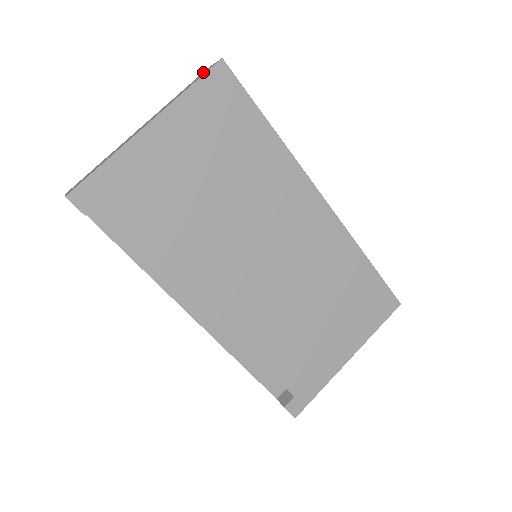
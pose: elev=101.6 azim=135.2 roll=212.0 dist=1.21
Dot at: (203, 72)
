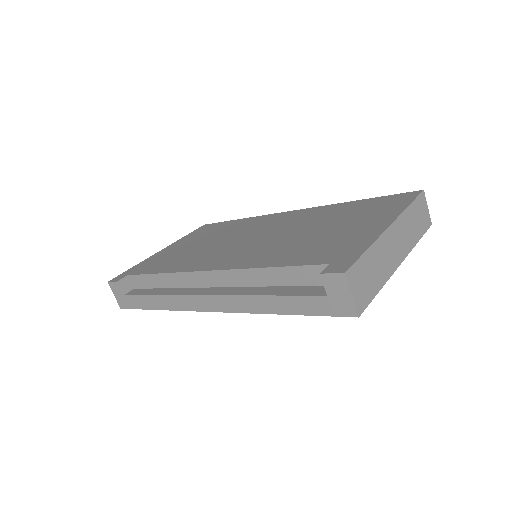
Dot at: occluded
